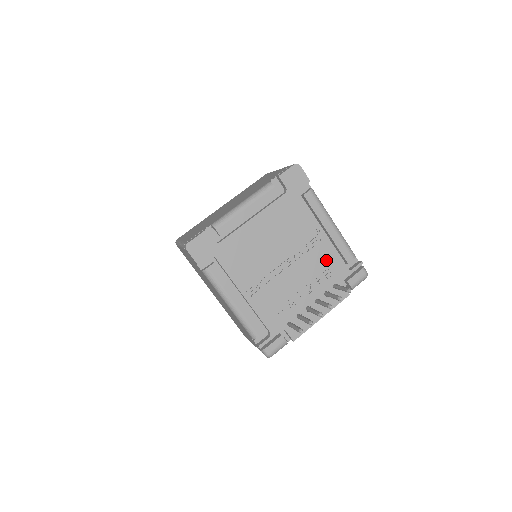
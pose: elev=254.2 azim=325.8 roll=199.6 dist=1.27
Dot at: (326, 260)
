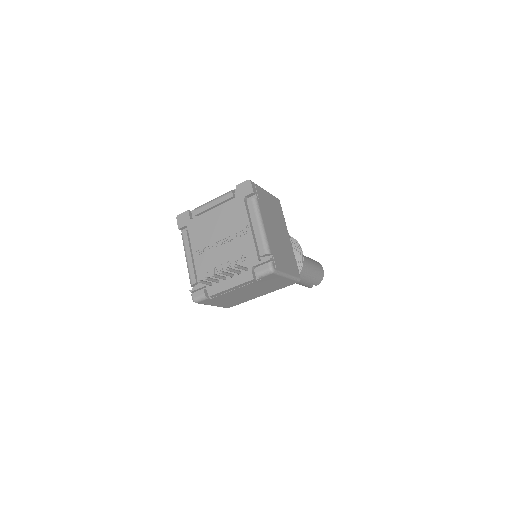
Dot at: (246, 248)
